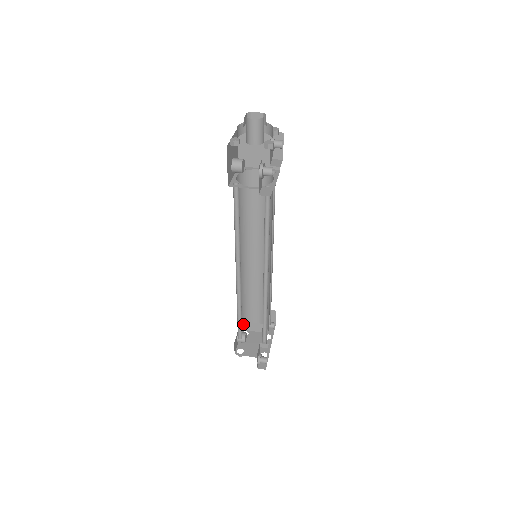
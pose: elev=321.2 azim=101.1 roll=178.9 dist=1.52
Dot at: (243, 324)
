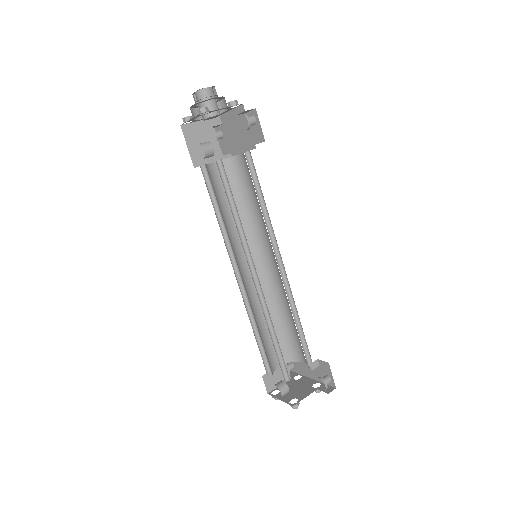
Dot at: occluded
